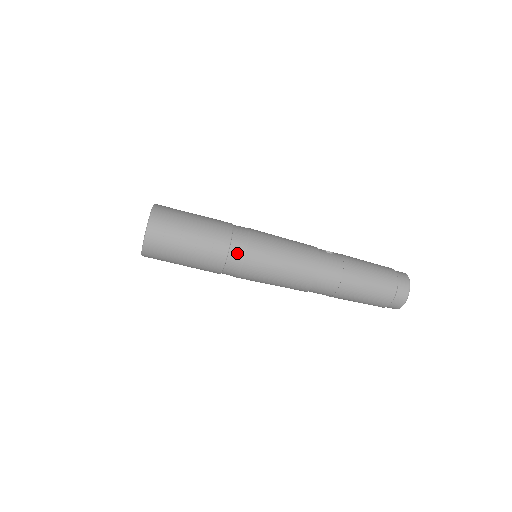
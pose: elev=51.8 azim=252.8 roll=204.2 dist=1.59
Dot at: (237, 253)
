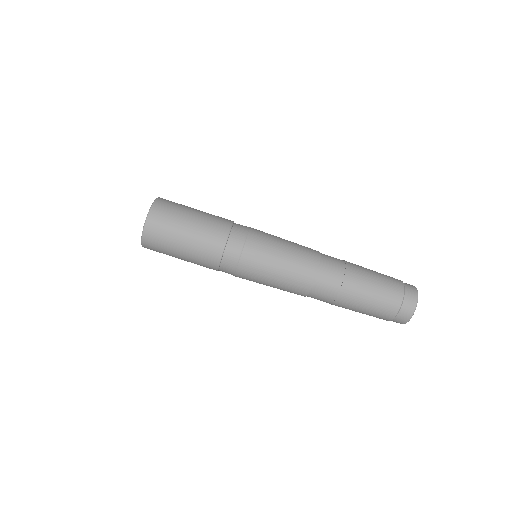
Dot at: (235, 244)
